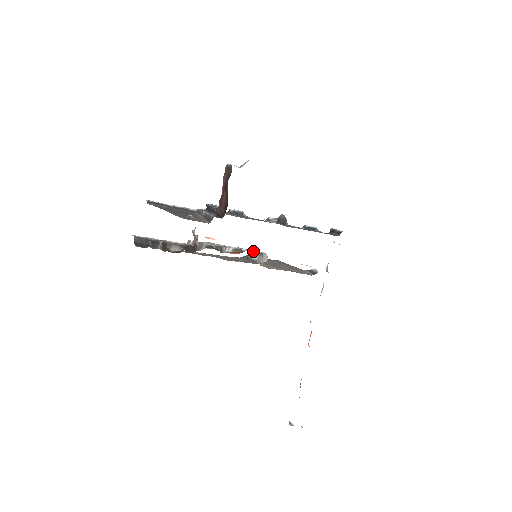
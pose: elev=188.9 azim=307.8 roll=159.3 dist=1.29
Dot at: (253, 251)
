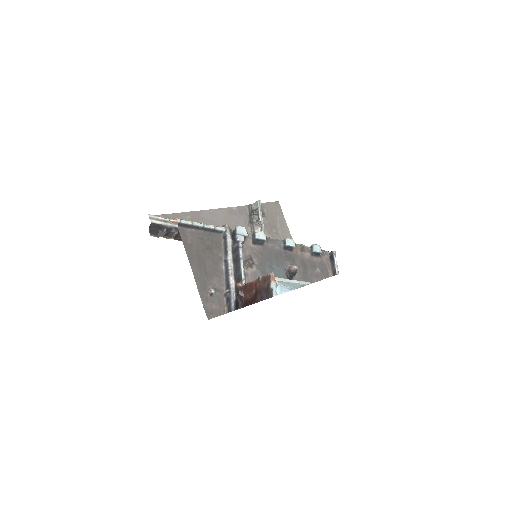
Dot at: occluded
